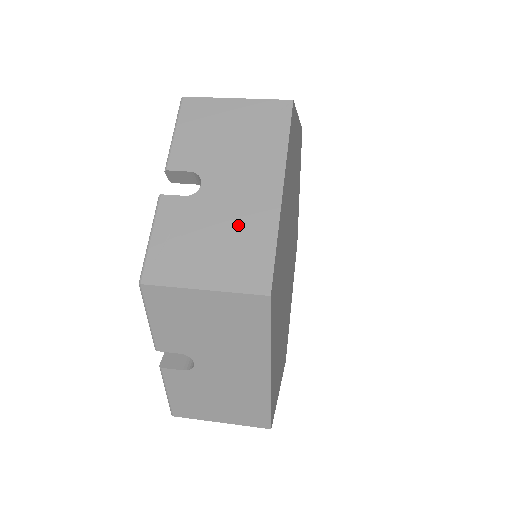
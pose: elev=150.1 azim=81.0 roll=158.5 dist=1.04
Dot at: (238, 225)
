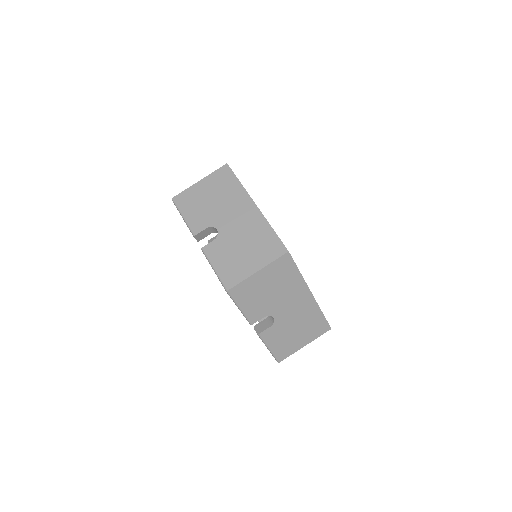
Dot at: (302, 319)
